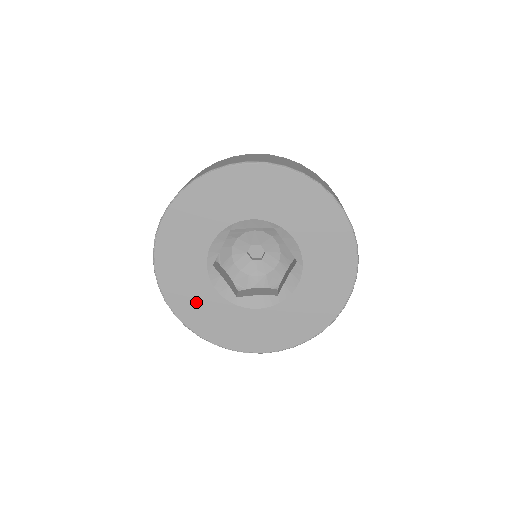
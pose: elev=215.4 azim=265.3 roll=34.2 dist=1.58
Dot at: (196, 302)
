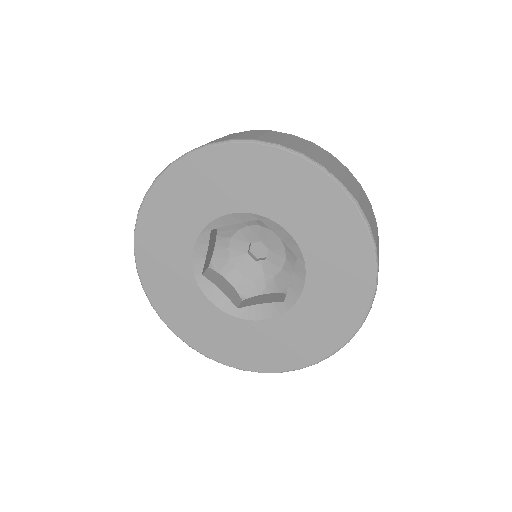
Dot at: (193, 318)
